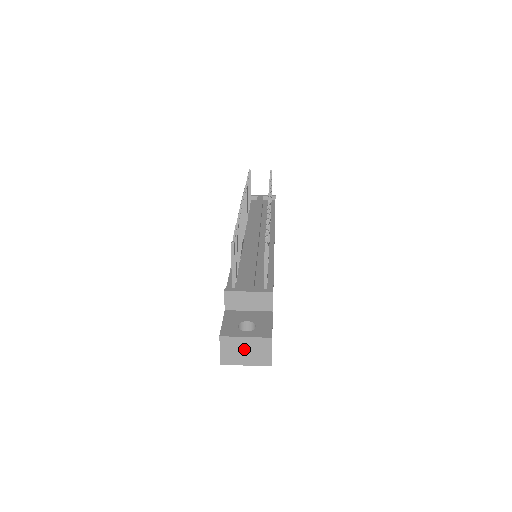
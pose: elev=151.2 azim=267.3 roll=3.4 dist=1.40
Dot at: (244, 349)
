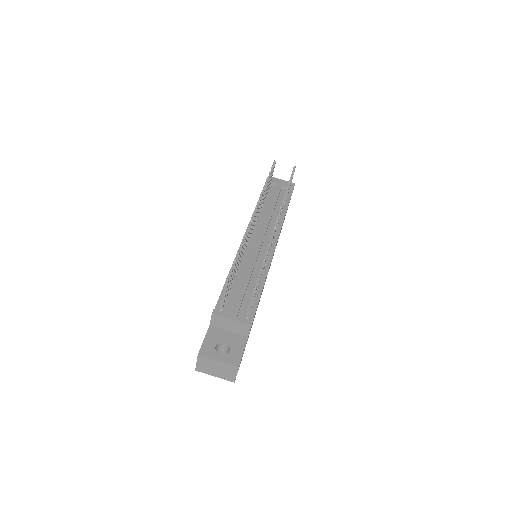
Dot at: (215, 367)
